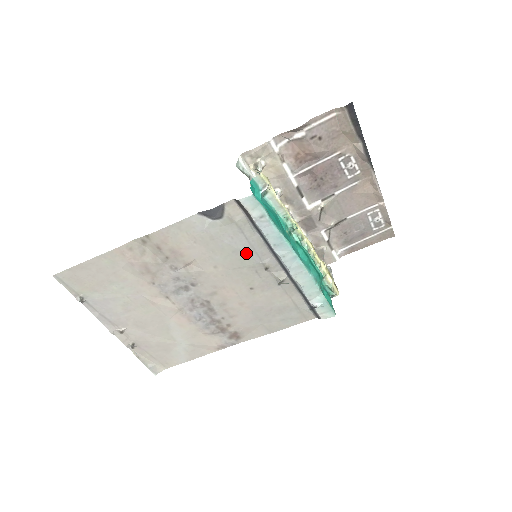
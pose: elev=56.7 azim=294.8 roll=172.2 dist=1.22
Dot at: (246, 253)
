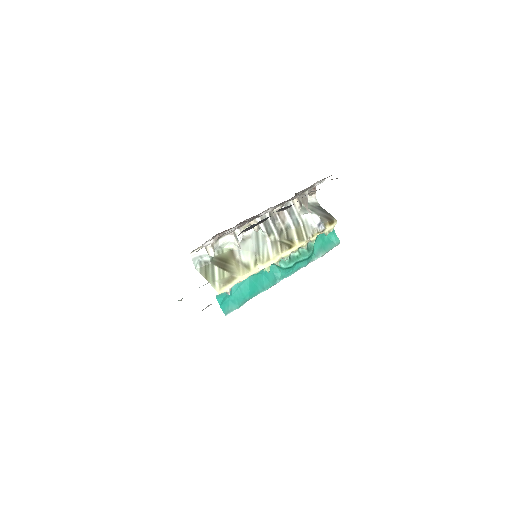
Dot at: occluded
